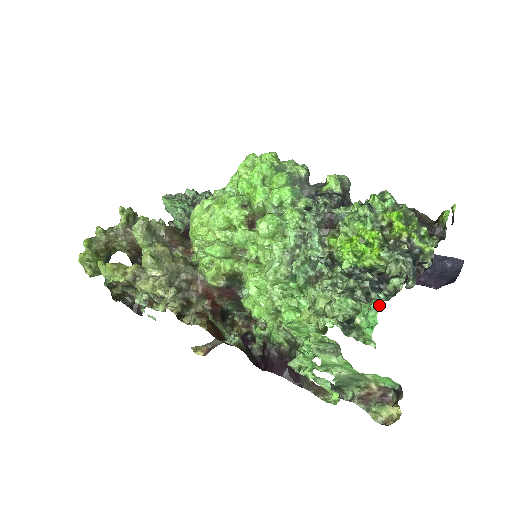
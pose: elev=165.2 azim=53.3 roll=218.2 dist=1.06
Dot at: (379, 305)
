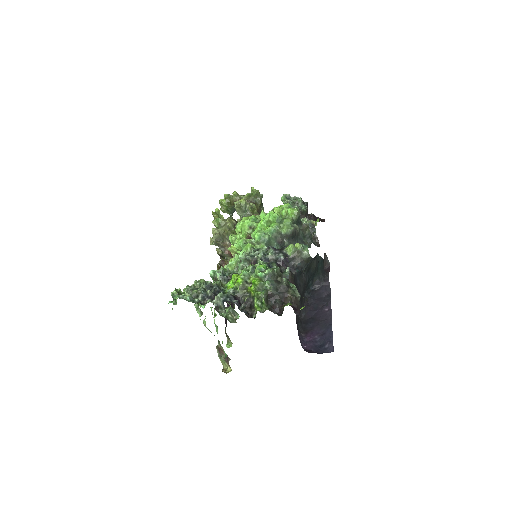
Dot at: (177, 297)
